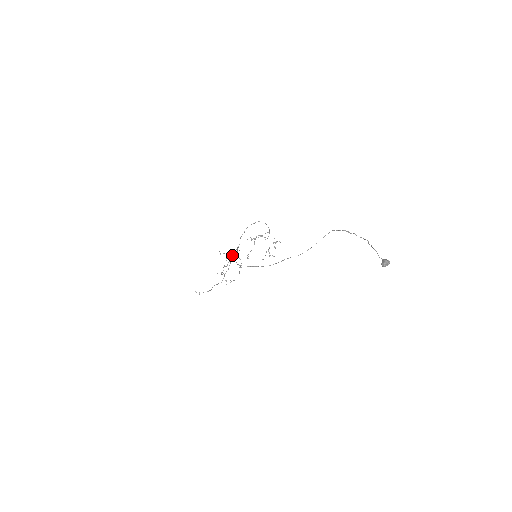
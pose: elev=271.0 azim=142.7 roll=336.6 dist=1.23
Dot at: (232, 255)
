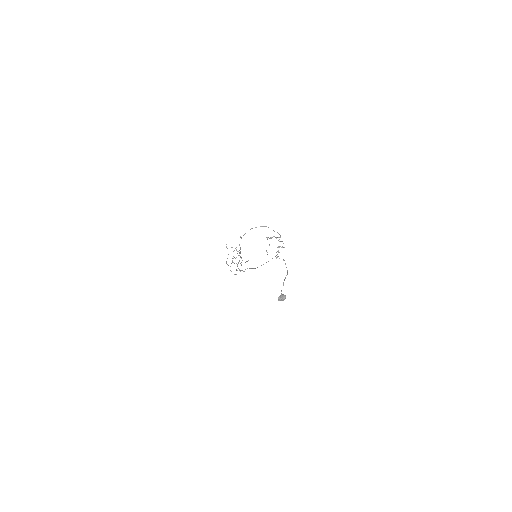
Dot at: (239, 250)
